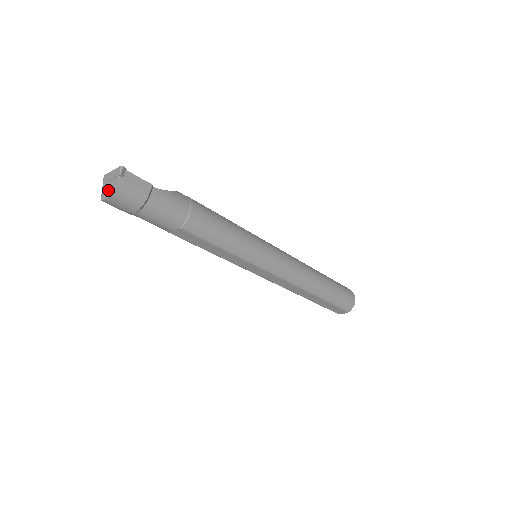
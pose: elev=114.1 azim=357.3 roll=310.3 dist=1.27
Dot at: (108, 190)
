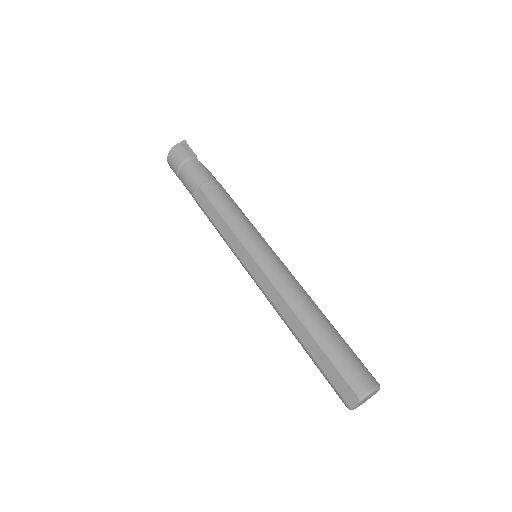
Dot at: occluded
